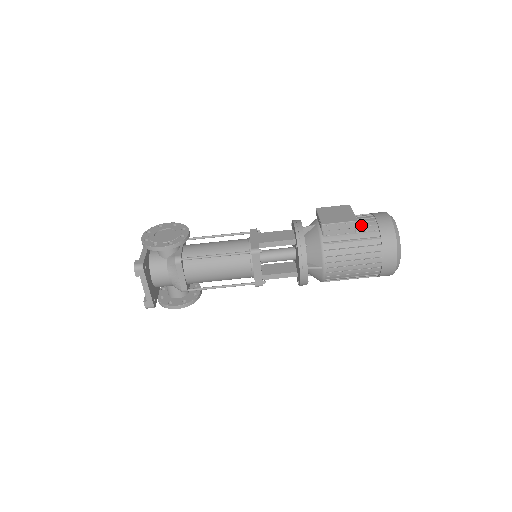
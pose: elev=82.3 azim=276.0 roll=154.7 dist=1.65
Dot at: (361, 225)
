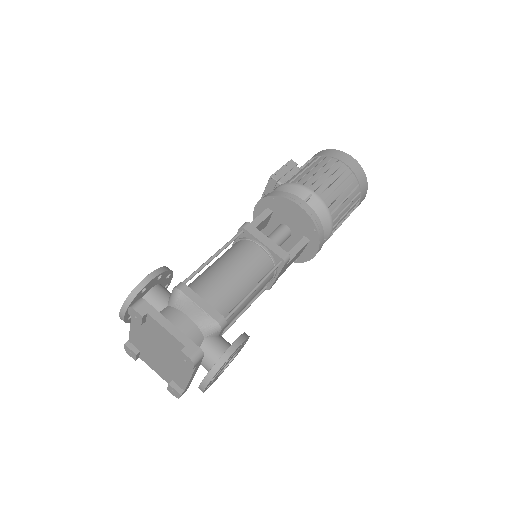
Dot at: occluded
